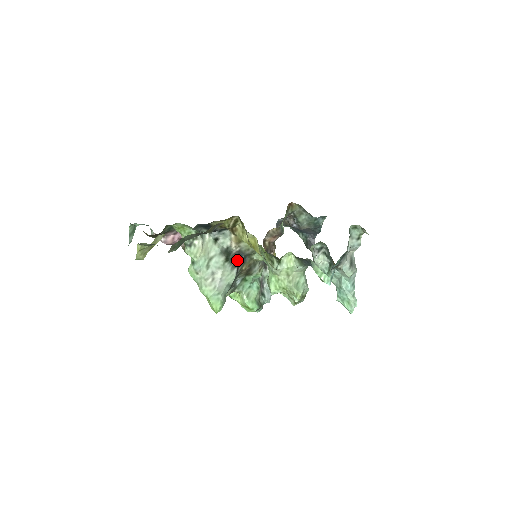
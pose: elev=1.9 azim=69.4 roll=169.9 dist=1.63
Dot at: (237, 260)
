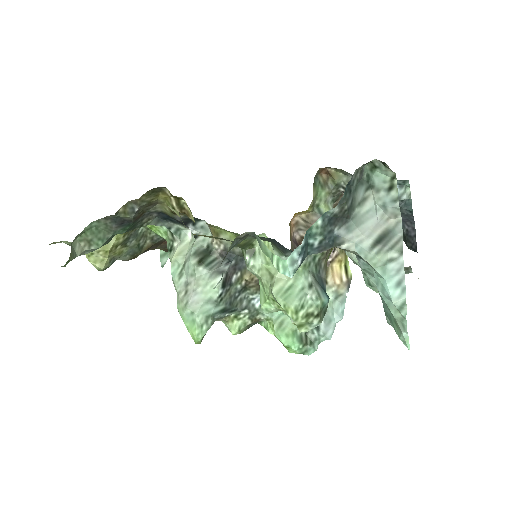
Dot at: (224, 263)
